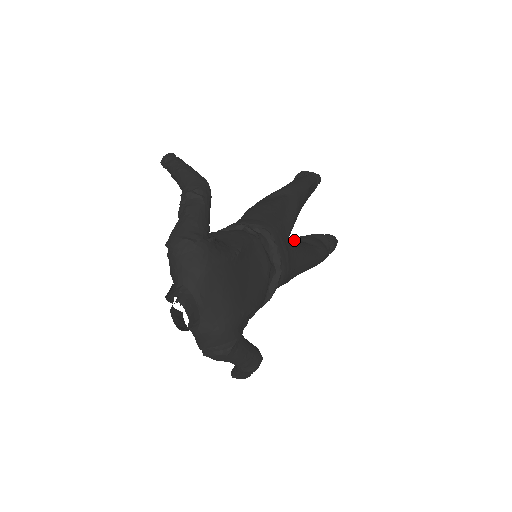
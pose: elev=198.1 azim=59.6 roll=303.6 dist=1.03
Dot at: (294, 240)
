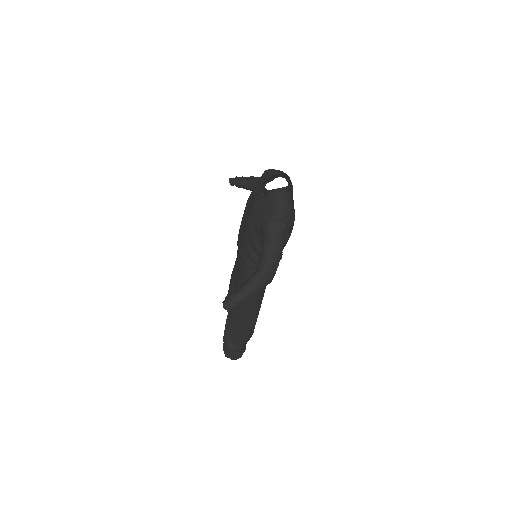
Dot at: occluded
